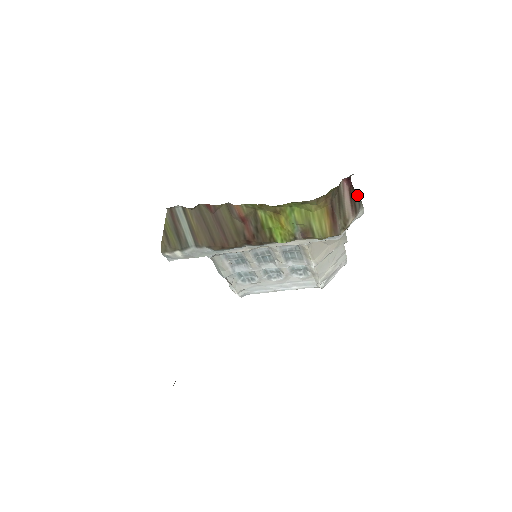
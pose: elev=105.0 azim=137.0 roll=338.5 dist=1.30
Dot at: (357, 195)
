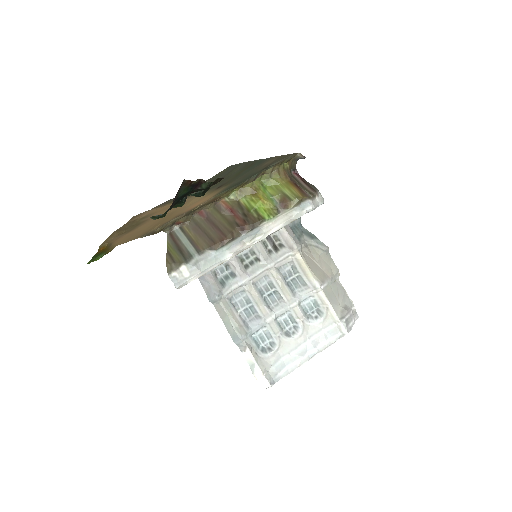
Dot at: (309, 183)
